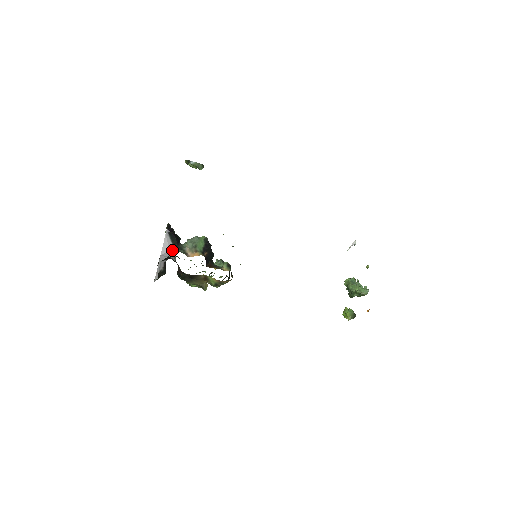
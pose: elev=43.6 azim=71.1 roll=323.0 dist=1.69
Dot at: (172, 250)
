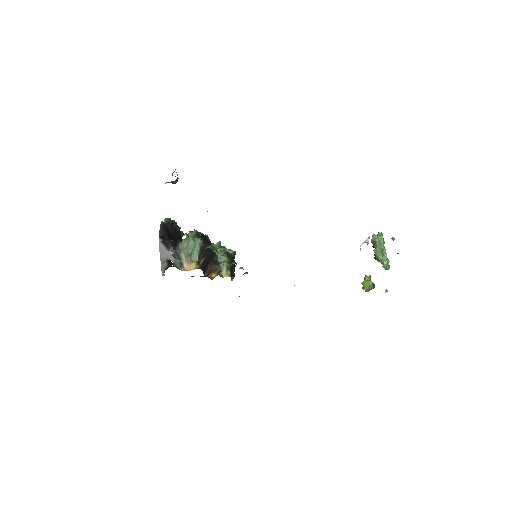
Dot at: (169, 257)
